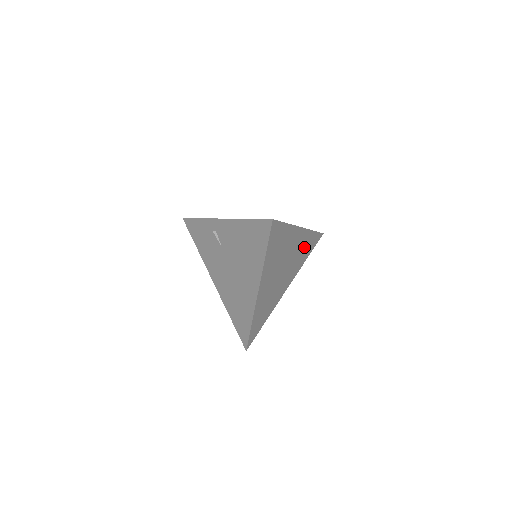
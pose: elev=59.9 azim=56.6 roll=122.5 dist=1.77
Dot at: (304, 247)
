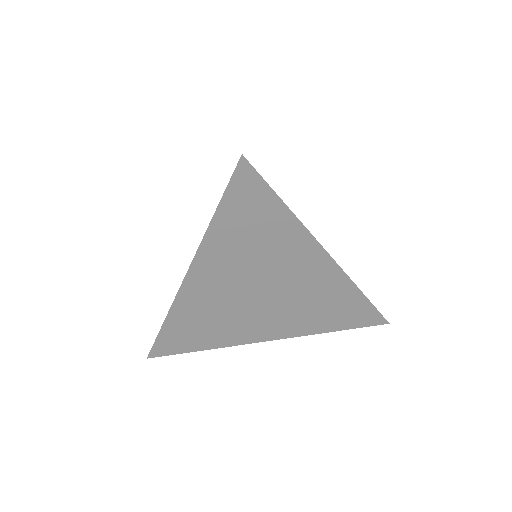
Dot at: (329, 302)
